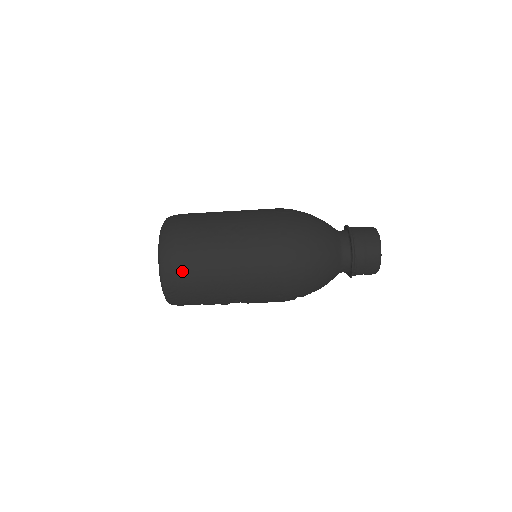
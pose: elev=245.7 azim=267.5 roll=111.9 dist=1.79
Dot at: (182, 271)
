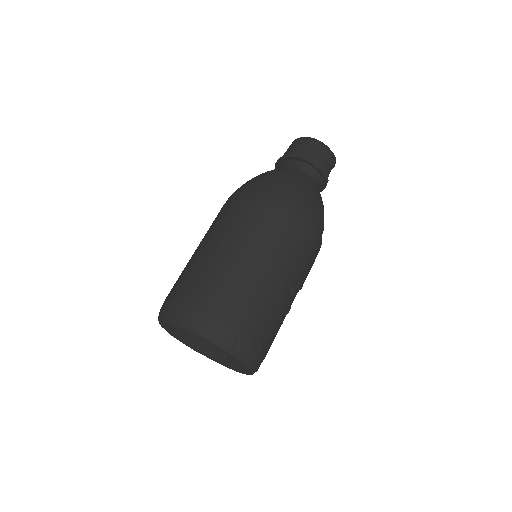
Dot at: (225, 313)
